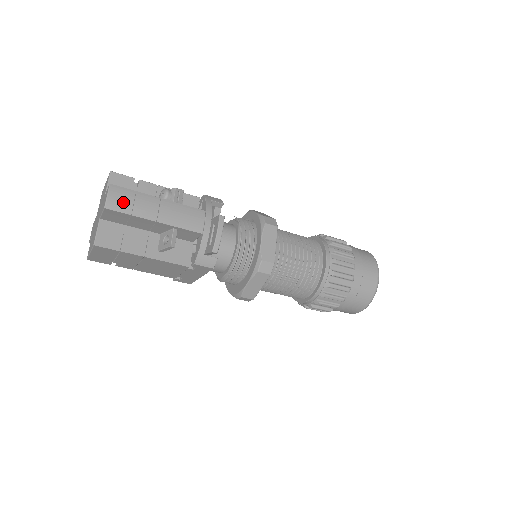
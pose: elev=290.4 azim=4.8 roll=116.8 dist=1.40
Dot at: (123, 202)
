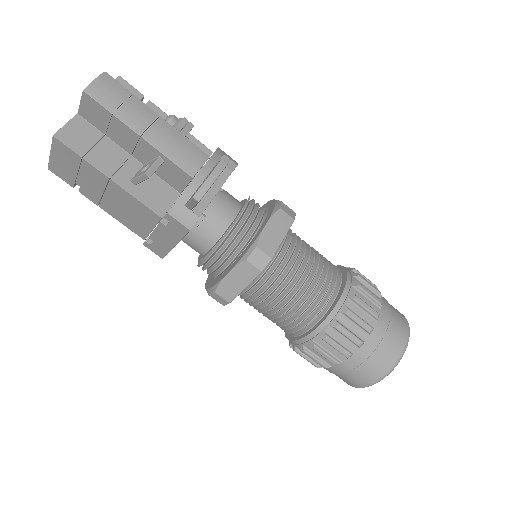
Dot at: (110, 96)
